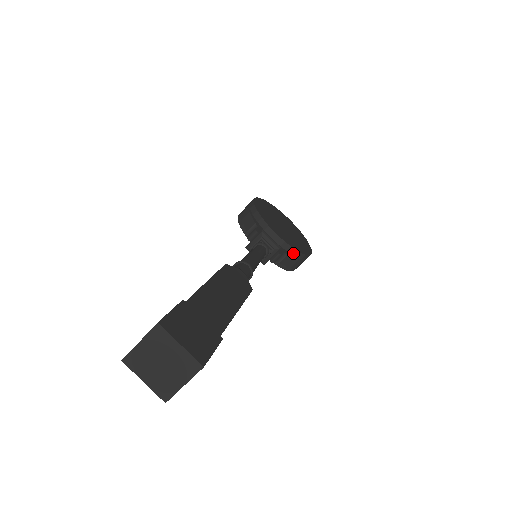
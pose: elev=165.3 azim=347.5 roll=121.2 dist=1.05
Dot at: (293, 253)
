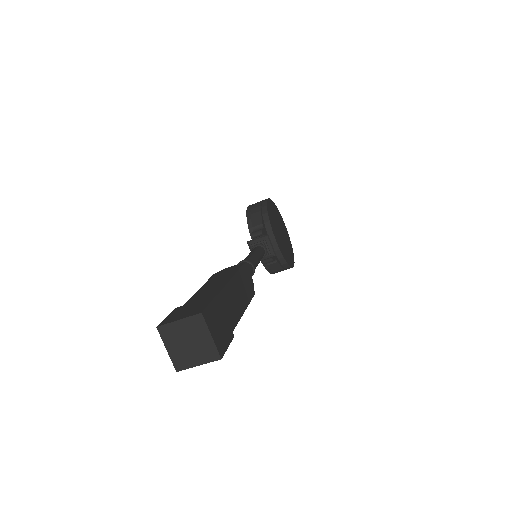
Dot at: (281, 261)
